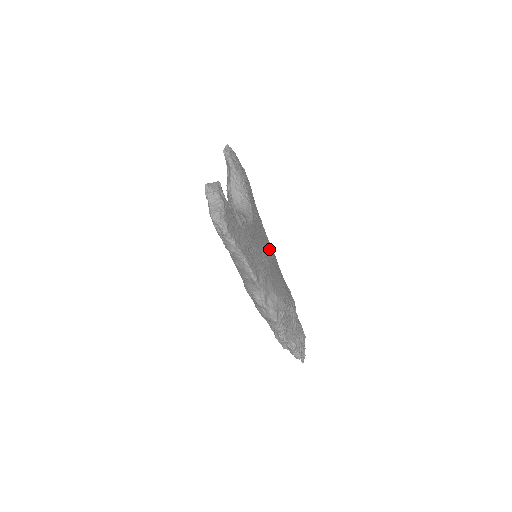
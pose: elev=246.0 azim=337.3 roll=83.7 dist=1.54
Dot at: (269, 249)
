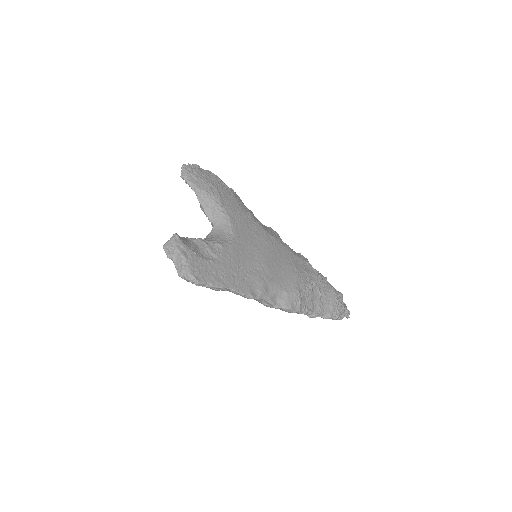
Dot at: (265, 244)
